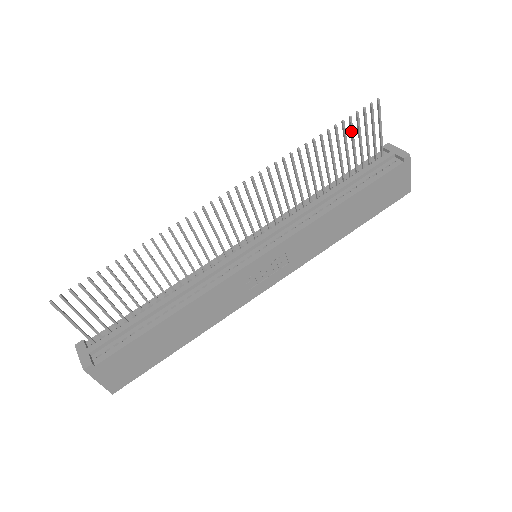
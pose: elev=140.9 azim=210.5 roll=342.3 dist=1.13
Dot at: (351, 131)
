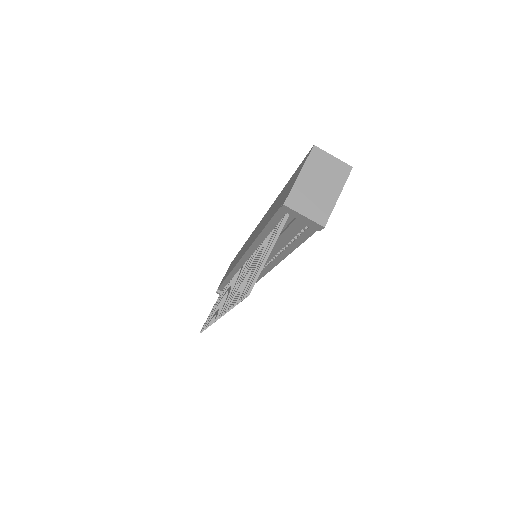
Dot at: occluded
